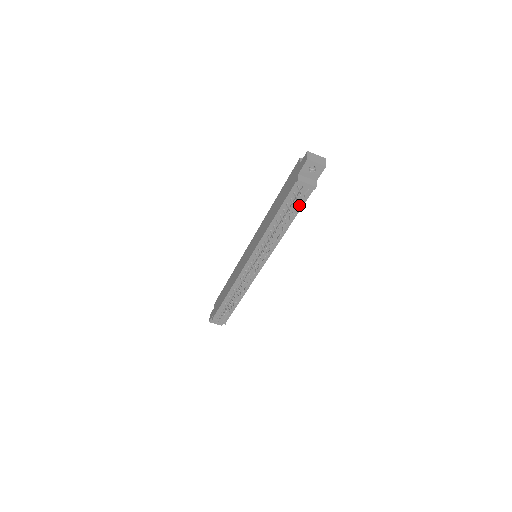
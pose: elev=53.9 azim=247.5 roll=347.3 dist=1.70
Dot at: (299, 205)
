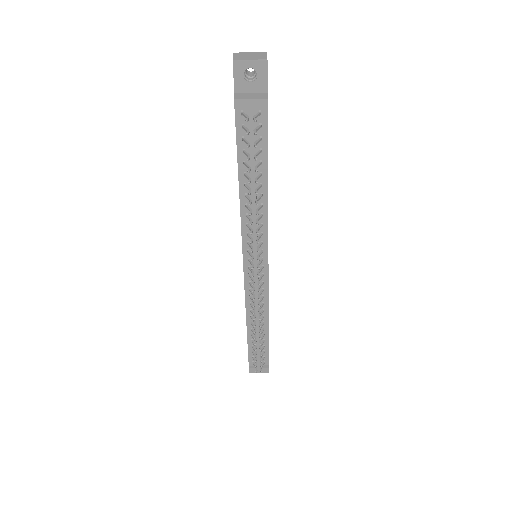
Dot at: (261, 144)
